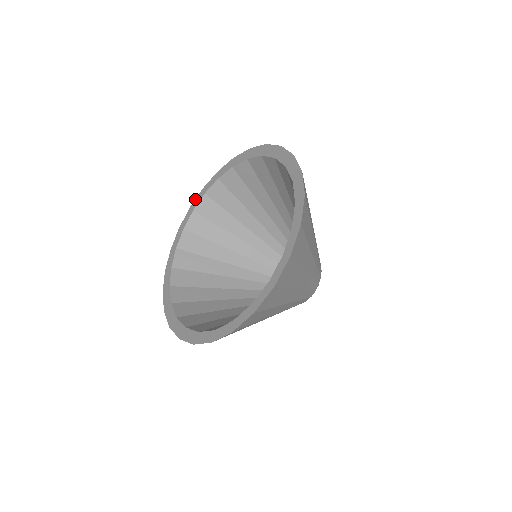
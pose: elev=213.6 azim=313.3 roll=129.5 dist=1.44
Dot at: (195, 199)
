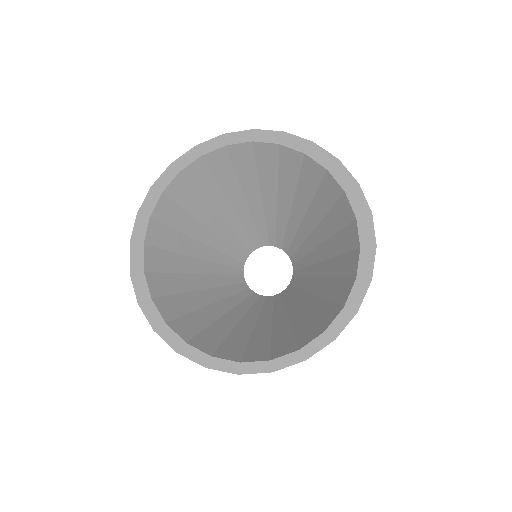
Dot at: occluded
